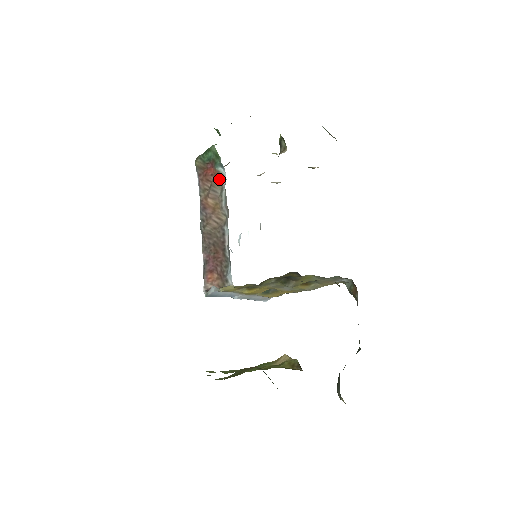
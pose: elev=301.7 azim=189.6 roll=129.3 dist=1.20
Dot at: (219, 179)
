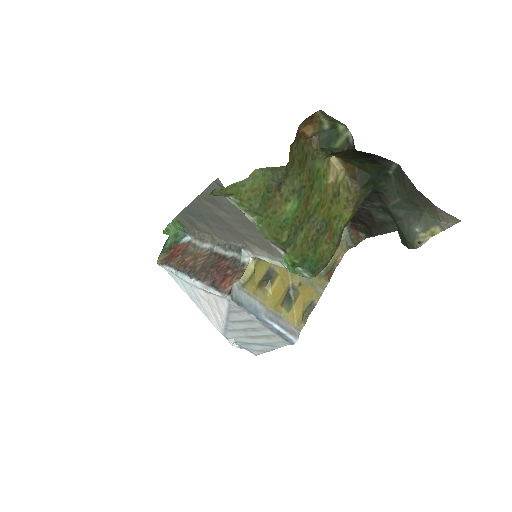
Dot at: (187, 246)
